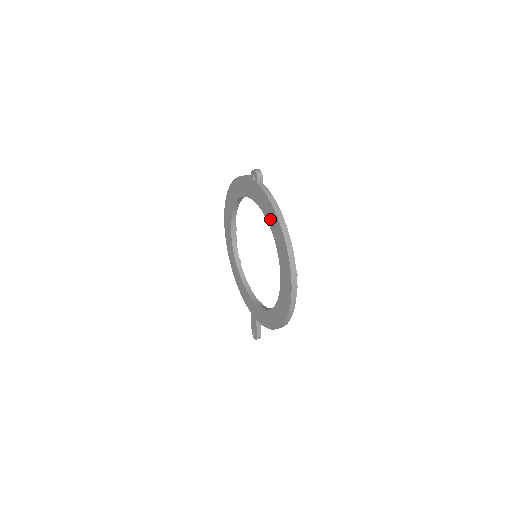
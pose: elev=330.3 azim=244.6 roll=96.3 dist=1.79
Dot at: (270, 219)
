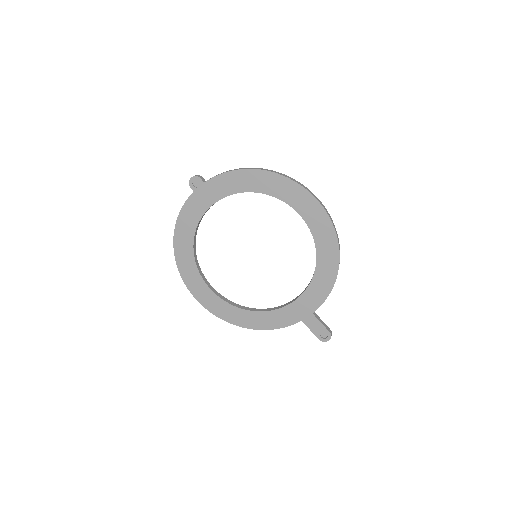
Dot at: (243, 185)
